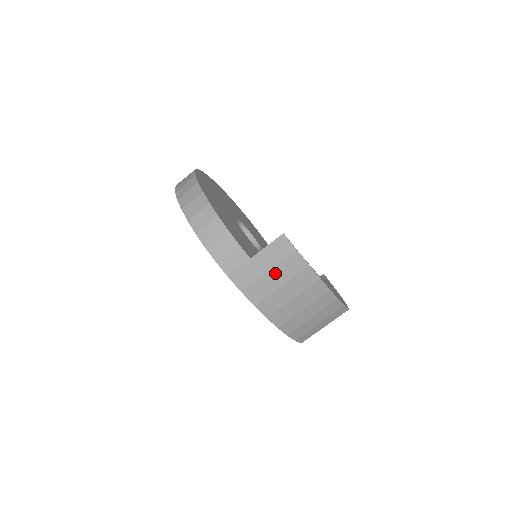
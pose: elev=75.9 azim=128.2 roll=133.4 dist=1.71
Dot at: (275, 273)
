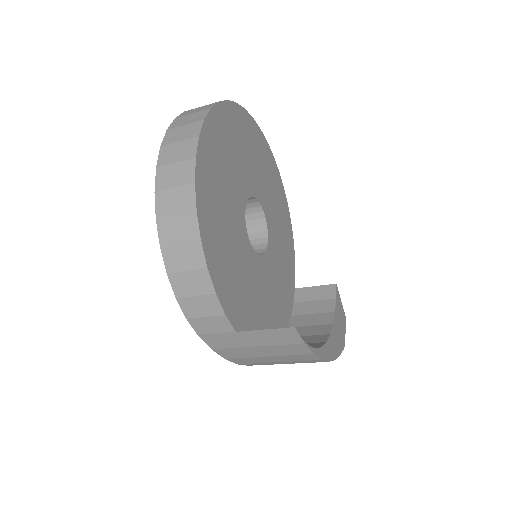
Dot at: (264, 349)
